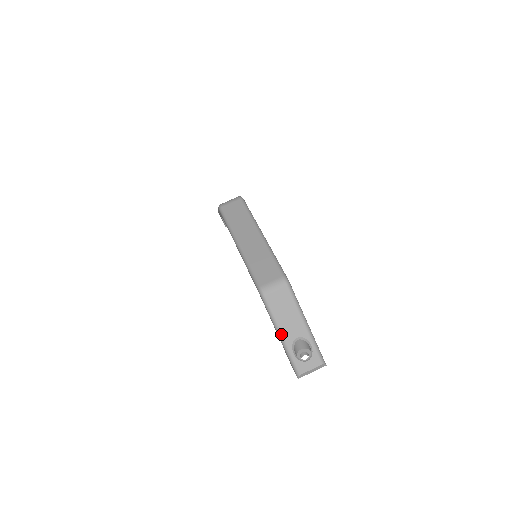
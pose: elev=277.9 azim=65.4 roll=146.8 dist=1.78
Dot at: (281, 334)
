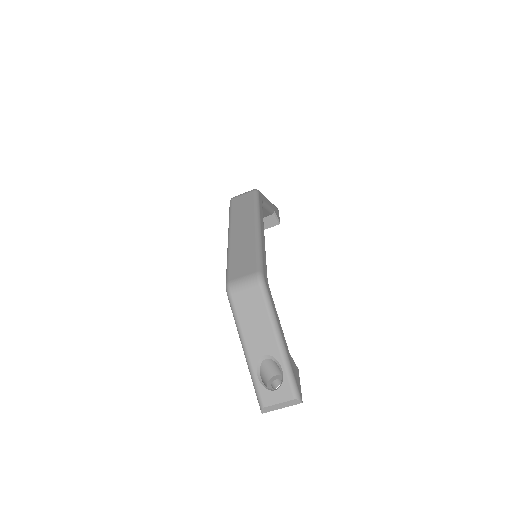
Dot at: (245, 347)
